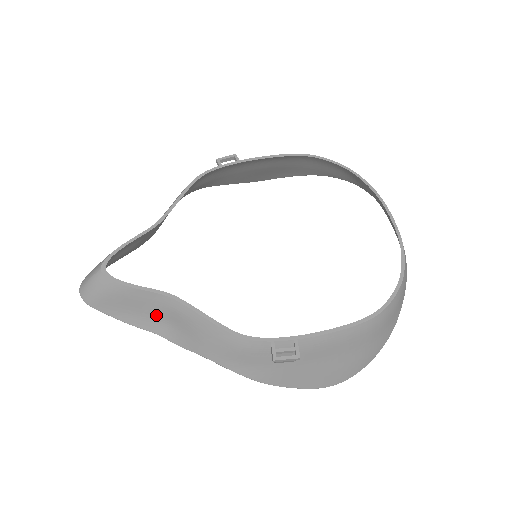
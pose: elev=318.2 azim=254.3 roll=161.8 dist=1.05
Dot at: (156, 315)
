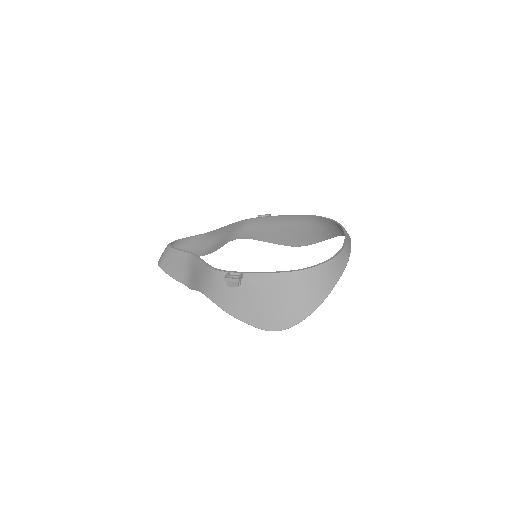
Dot at: (186, 270)
